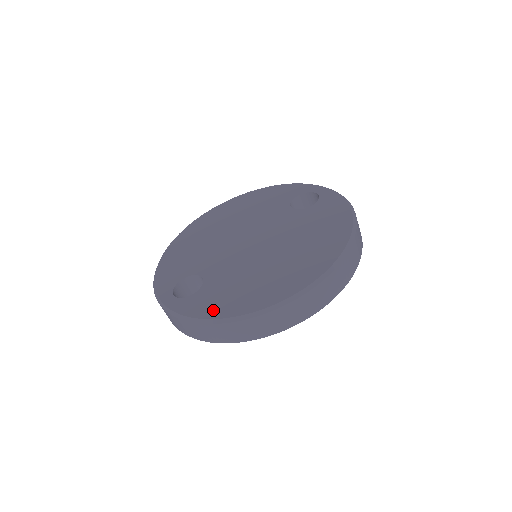
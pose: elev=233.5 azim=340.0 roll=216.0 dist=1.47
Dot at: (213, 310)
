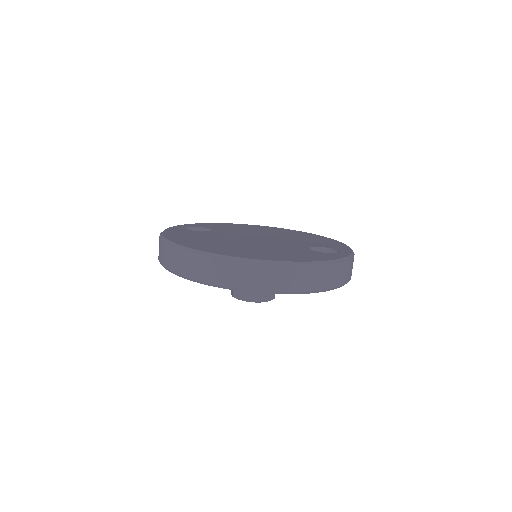
Dot at: (172, 234)
